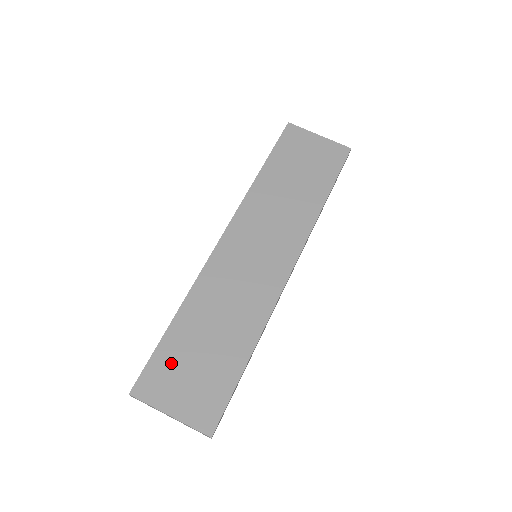
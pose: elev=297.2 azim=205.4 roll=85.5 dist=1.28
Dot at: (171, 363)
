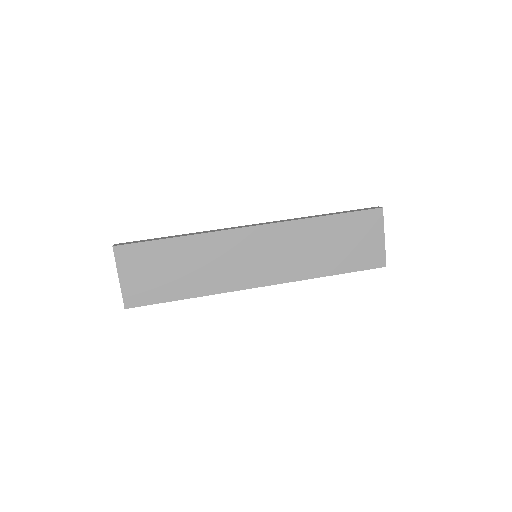
Dot at: (148, 257)
